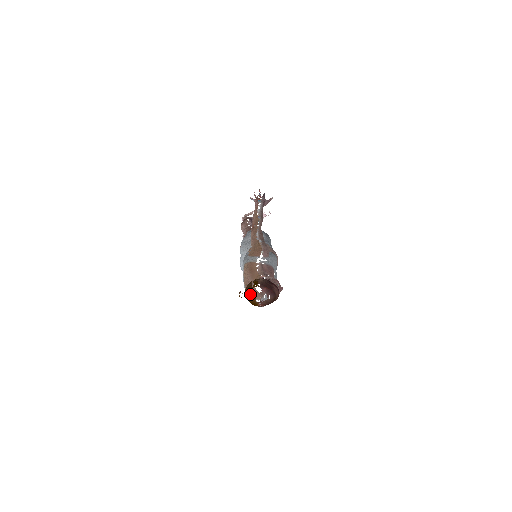
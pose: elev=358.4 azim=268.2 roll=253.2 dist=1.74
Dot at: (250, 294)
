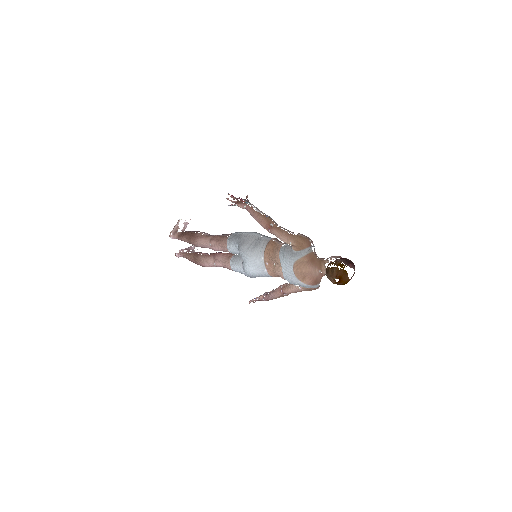
Dot at: (343, 276)
